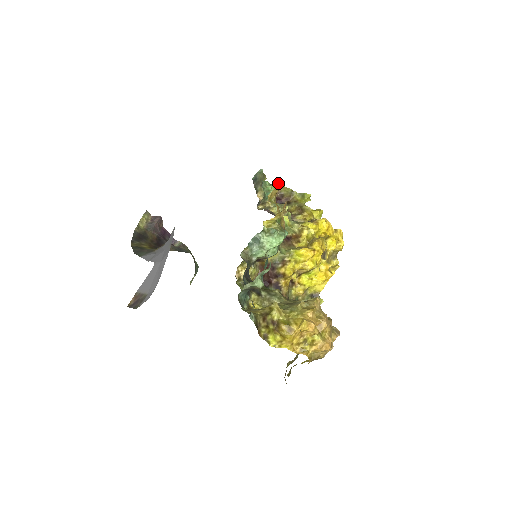
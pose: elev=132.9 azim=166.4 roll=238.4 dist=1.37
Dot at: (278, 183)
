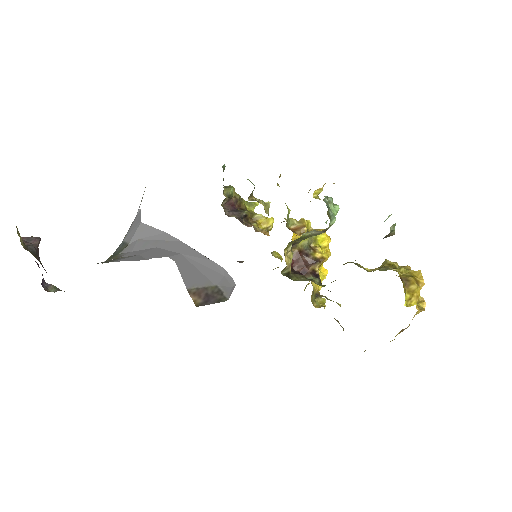
Dot at: occluded
